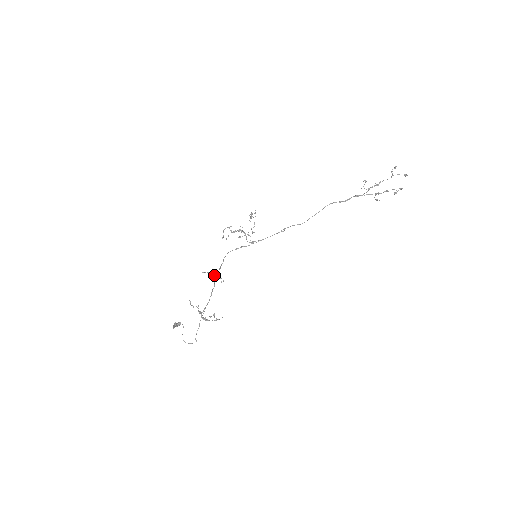
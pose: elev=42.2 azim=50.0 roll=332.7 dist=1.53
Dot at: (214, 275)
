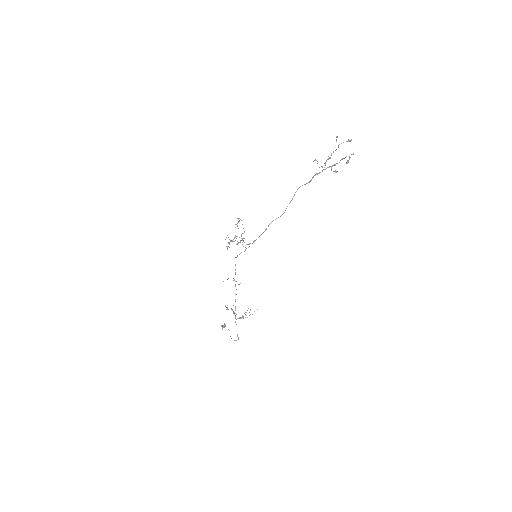
Dot at: (233, 280)
